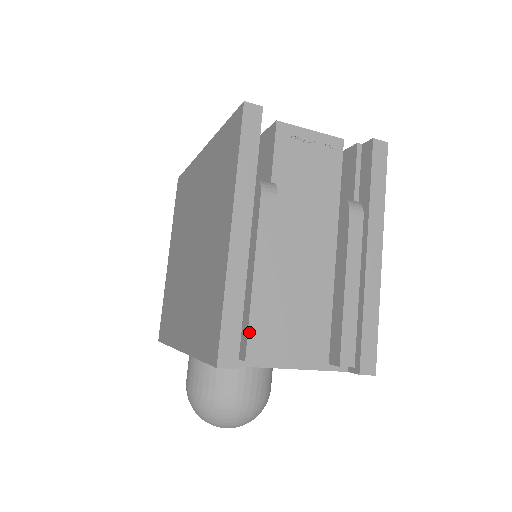
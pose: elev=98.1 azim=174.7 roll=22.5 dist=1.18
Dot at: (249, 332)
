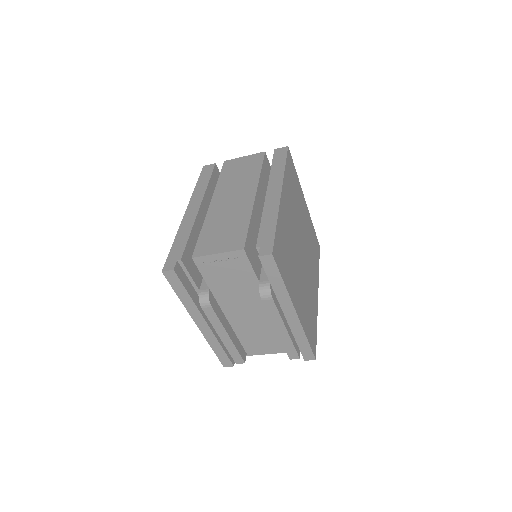
Dot at: (231, 355)
